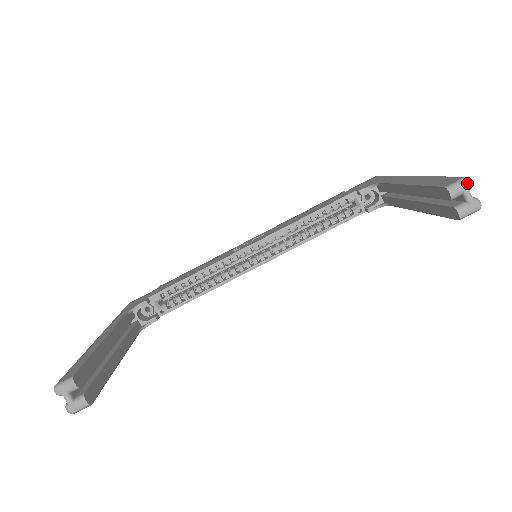
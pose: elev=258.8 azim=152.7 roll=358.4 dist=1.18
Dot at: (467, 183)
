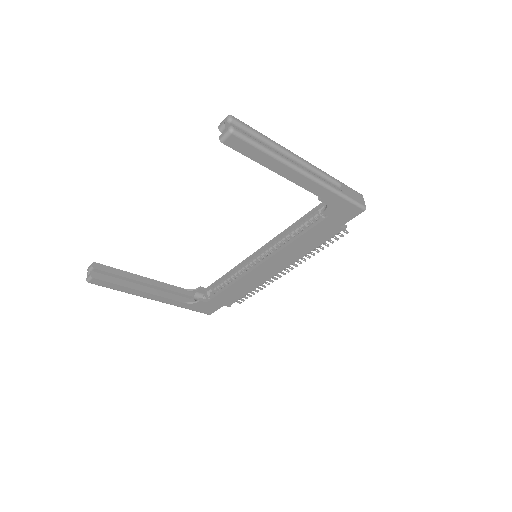
Dot at: (226, 118)
